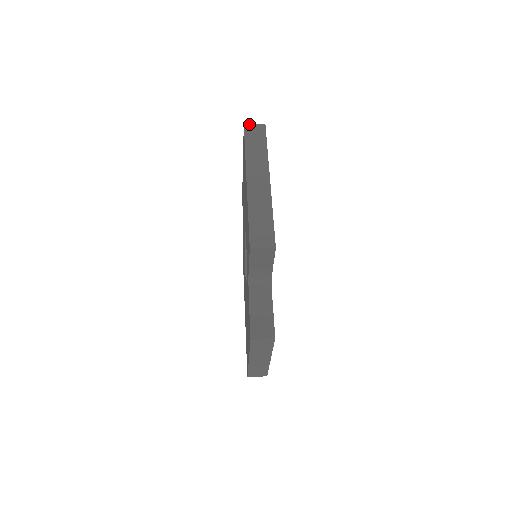
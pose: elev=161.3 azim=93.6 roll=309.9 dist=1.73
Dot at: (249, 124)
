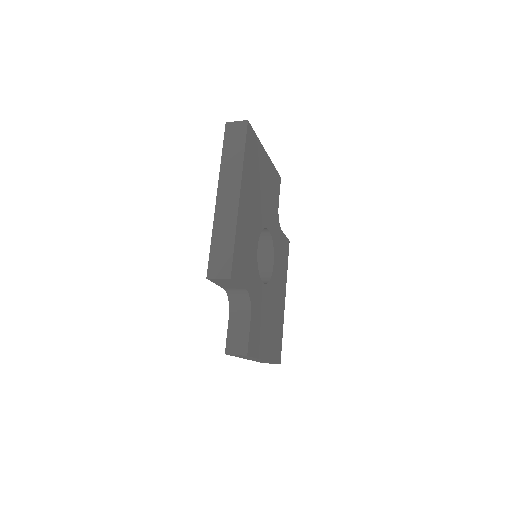
Dot at: (231, 122)
